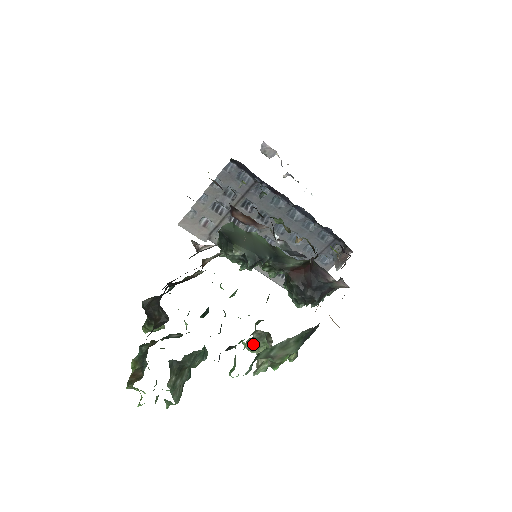
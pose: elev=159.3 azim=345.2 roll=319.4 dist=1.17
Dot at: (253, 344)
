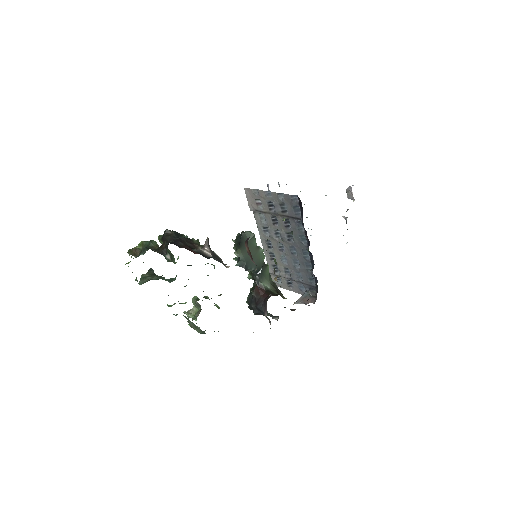
Dot at: (195, 302)
